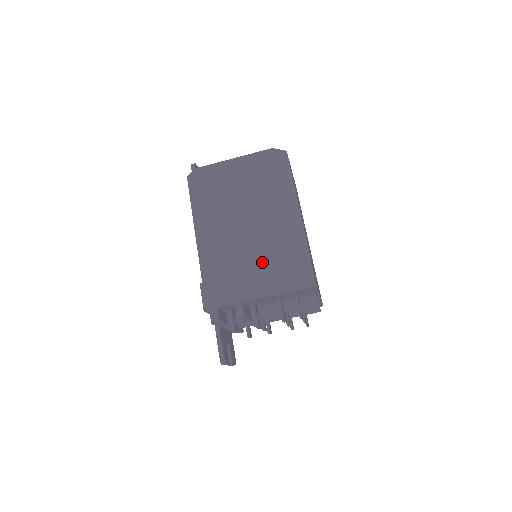
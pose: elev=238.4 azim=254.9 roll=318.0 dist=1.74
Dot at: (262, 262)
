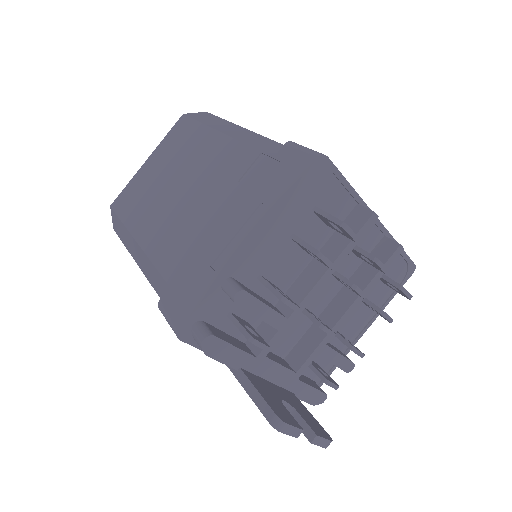
Dot at: (227, 203)
